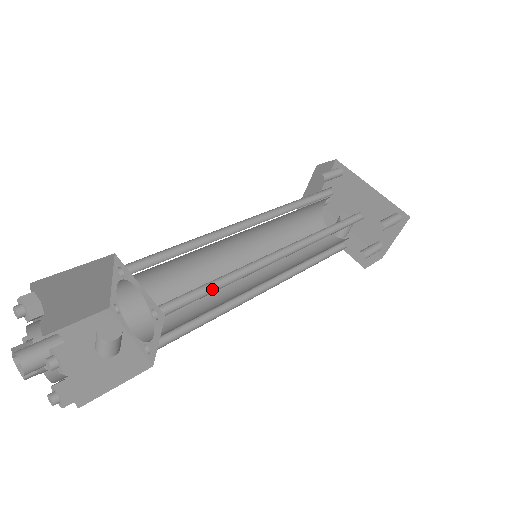
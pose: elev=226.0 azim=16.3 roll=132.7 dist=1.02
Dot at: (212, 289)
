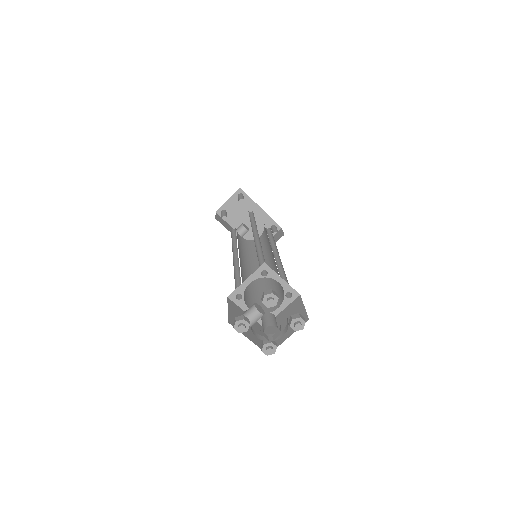
Dot at: occluded
